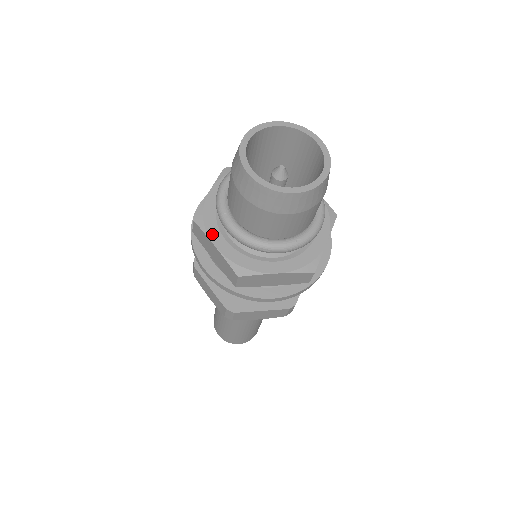
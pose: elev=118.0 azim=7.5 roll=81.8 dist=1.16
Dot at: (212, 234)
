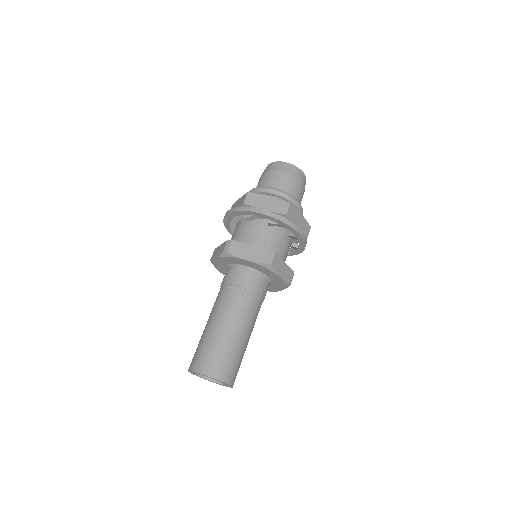
Dot at: (263, 196)
